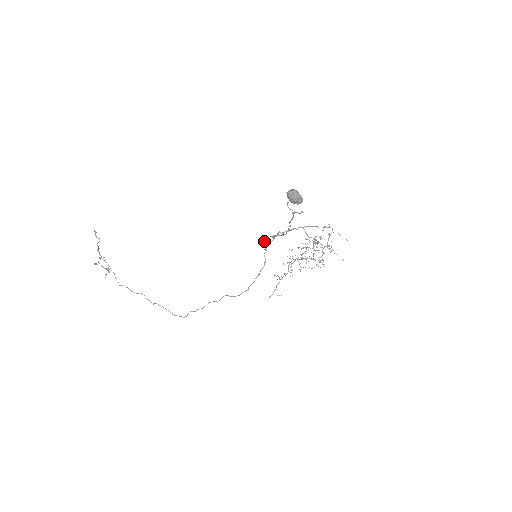
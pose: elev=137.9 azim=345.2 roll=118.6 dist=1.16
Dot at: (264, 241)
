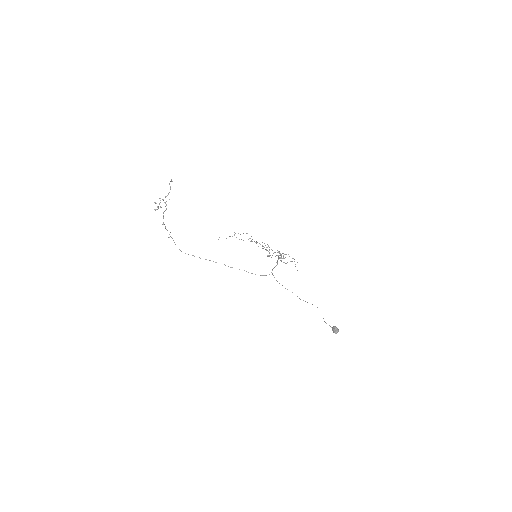
Dot at: (285, 288)
